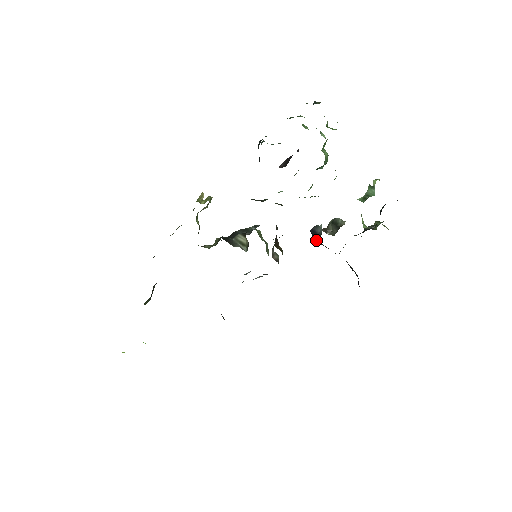
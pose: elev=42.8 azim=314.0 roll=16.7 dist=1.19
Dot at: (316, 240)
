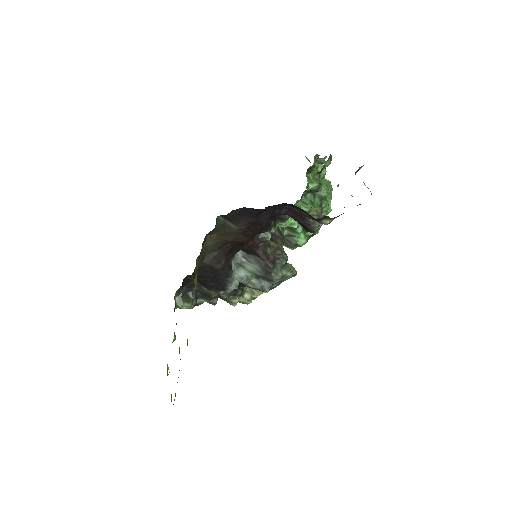
Dot at: occluded
